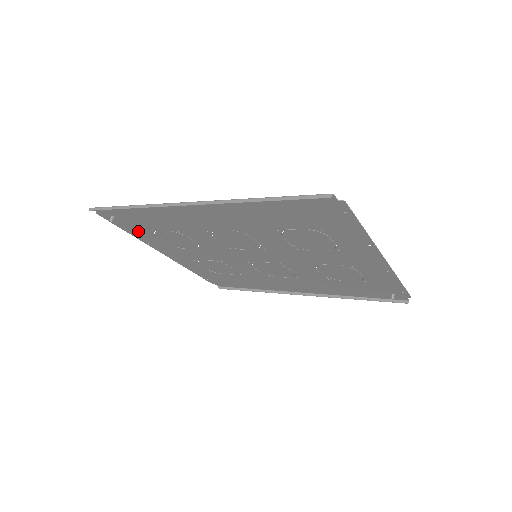
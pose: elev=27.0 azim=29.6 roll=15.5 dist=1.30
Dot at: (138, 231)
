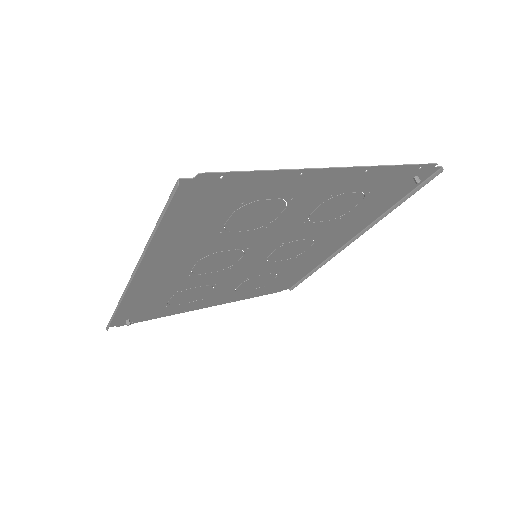
Dot at: (160, 312)
